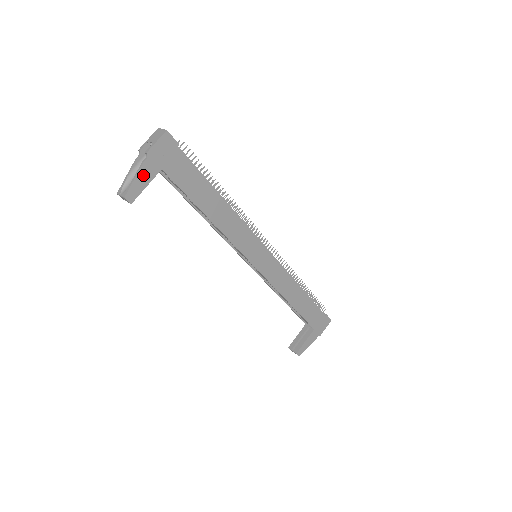
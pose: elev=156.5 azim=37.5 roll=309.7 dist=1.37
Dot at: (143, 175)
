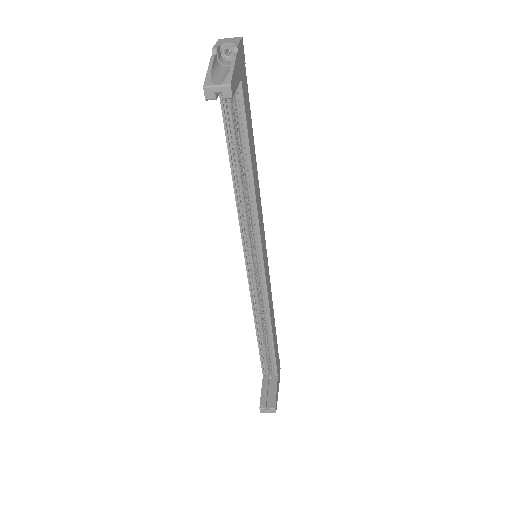
Dot at: (236, 71)
